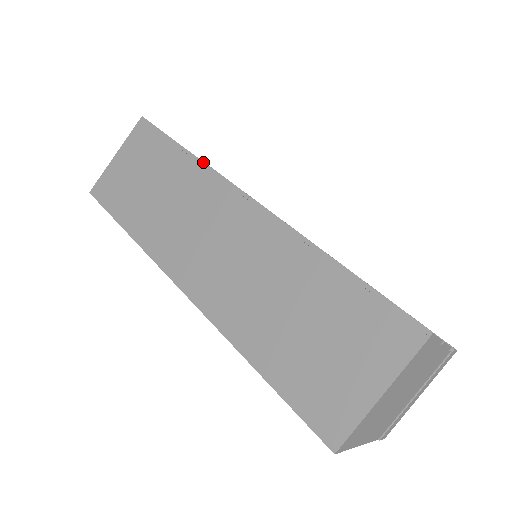
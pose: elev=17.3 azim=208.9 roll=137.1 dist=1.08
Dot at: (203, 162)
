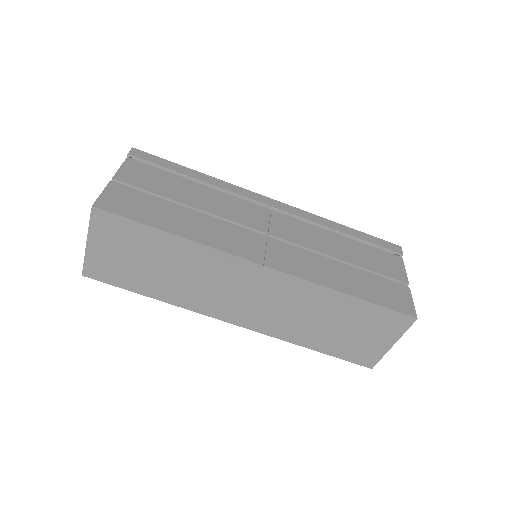
Dot at: (201, 244)
